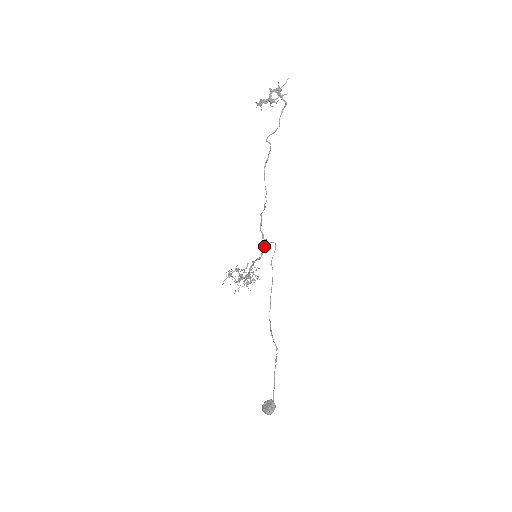
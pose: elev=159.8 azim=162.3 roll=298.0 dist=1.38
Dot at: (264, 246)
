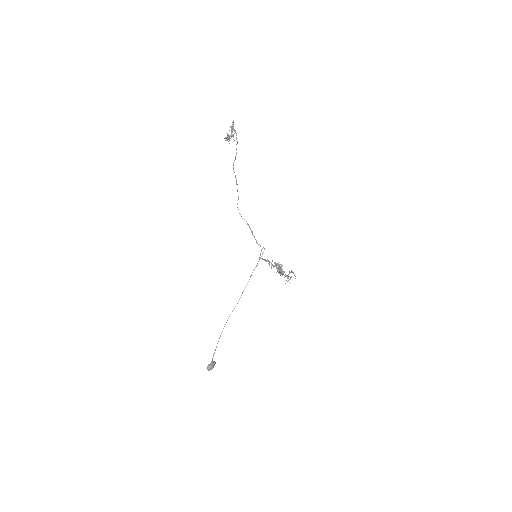
Dot at: occluded
